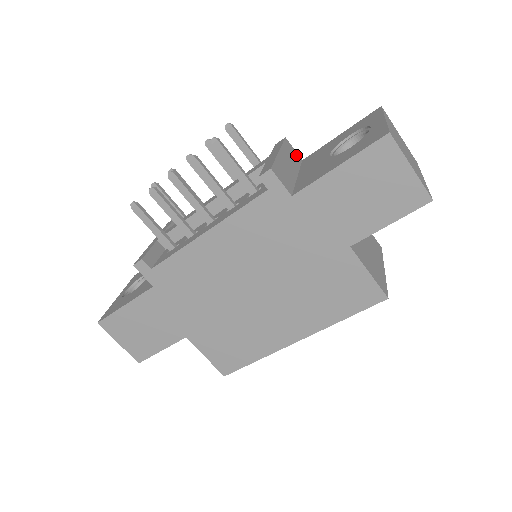
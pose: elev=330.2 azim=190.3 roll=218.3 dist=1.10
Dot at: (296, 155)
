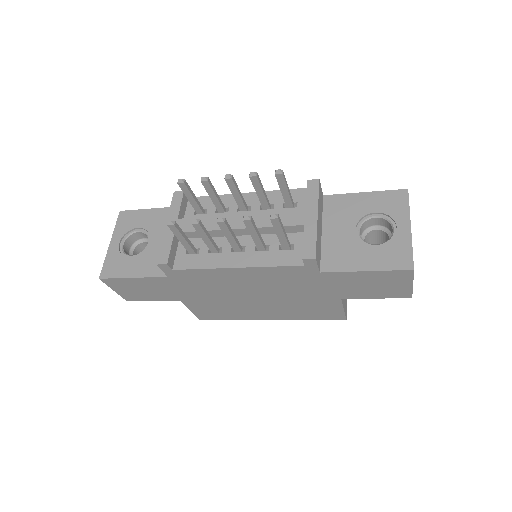
Dot at: (322, 195)
